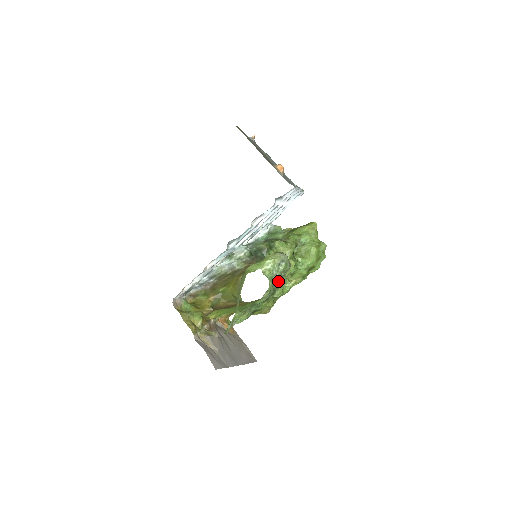
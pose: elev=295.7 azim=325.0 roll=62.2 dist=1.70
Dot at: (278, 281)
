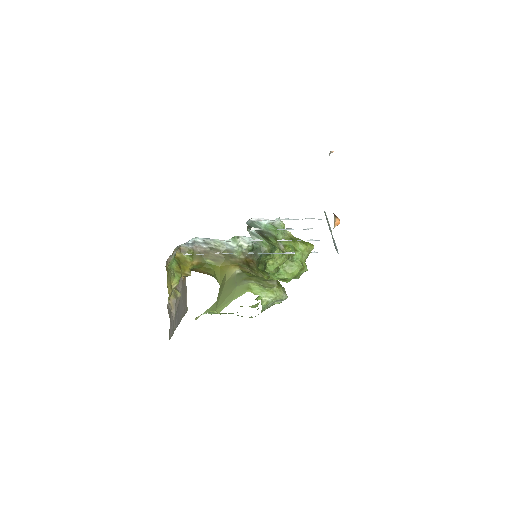
Dot at: occluded
